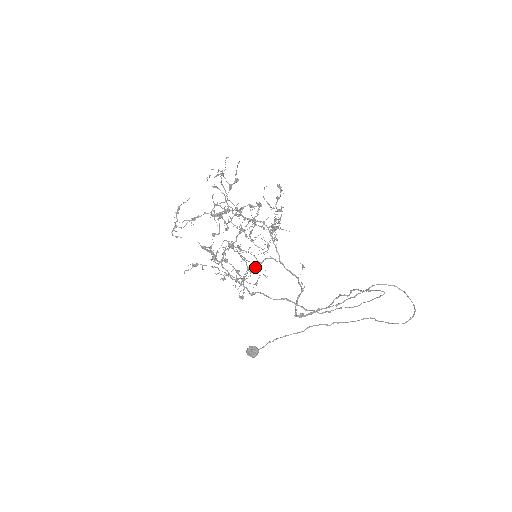
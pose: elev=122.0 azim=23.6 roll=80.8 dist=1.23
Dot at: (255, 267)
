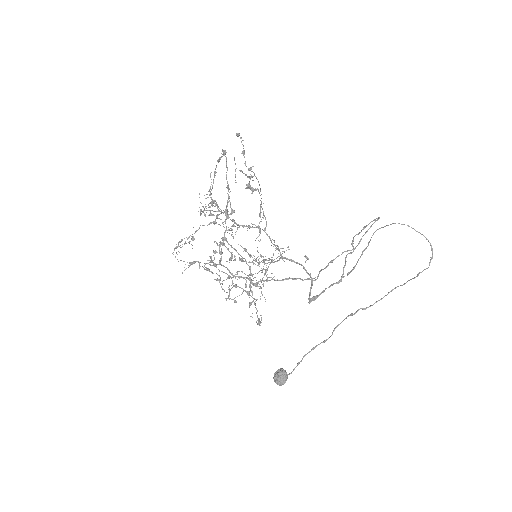
Dot at: (262, 278)
